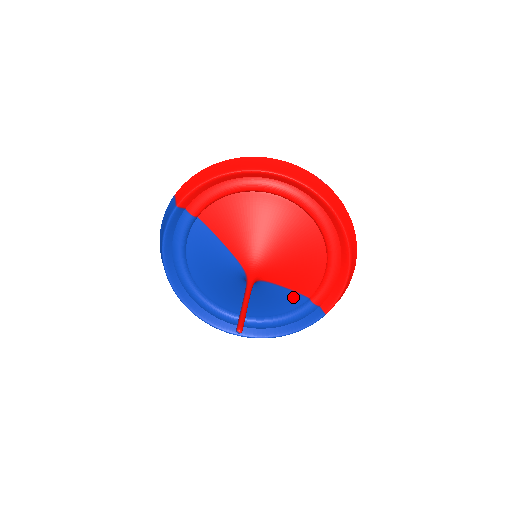
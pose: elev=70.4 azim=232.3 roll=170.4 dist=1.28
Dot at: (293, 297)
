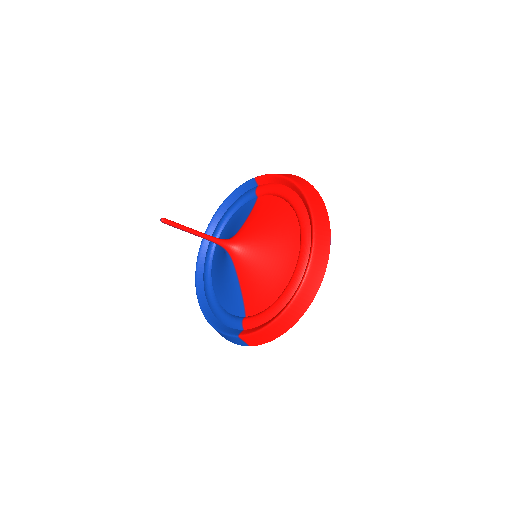
Dot at: (239, 302)
